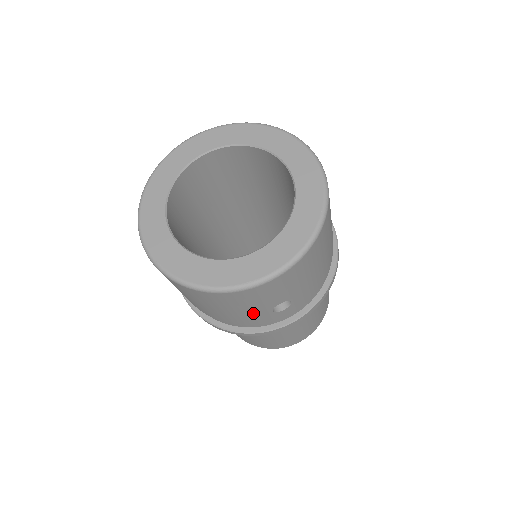
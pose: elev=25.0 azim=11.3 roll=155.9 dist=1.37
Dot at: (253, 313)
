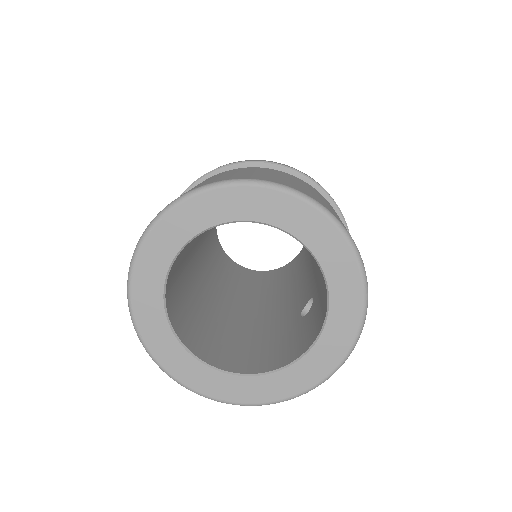
Dot at: occluded
